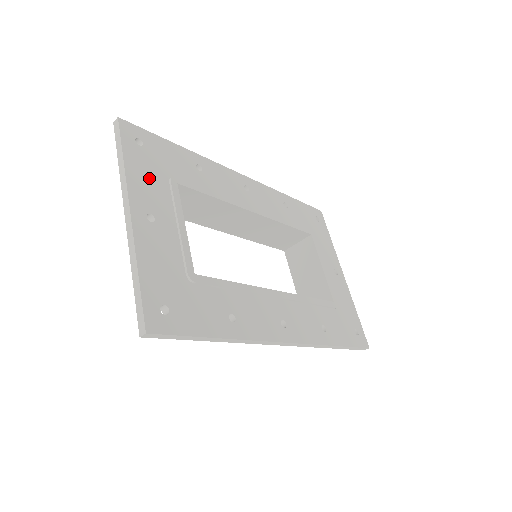
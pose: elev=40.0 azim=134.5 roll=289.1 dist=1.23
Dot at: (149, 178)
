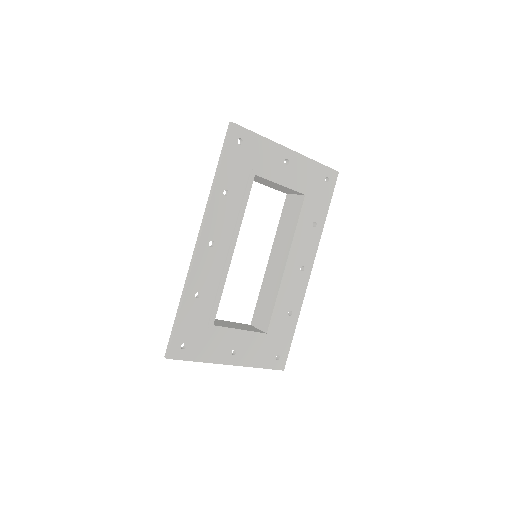
Dot at: (209, 346)
